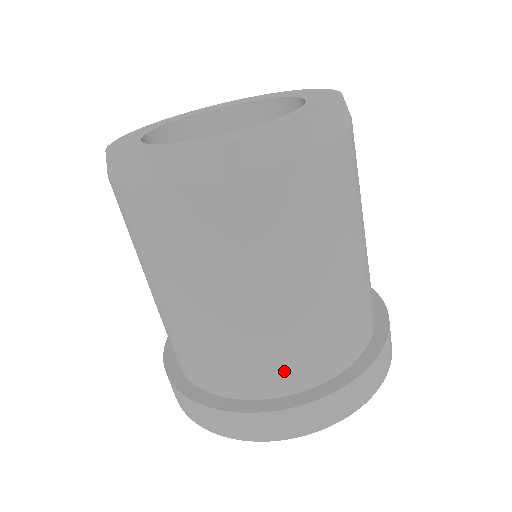
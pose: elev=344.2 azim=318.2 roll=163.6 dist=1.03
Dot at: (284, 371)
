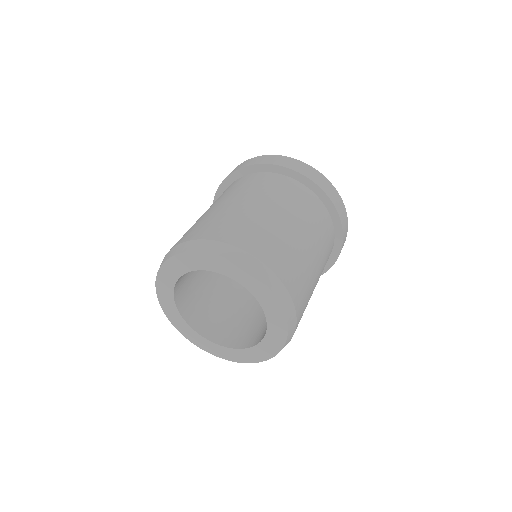
Dot at: occluded
